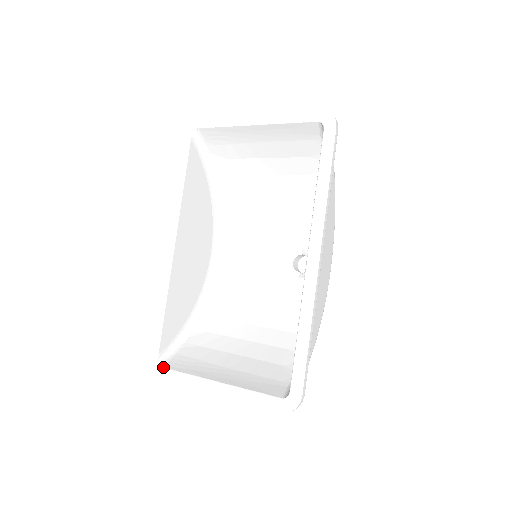
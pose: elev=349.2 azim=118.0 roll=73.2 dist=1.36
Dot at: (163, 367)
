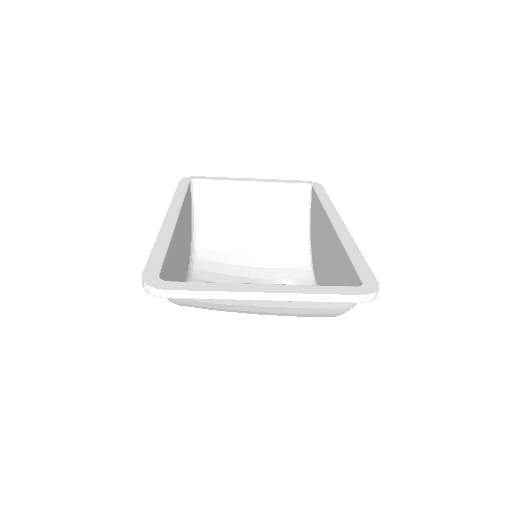
Dot at: (170, 281)
